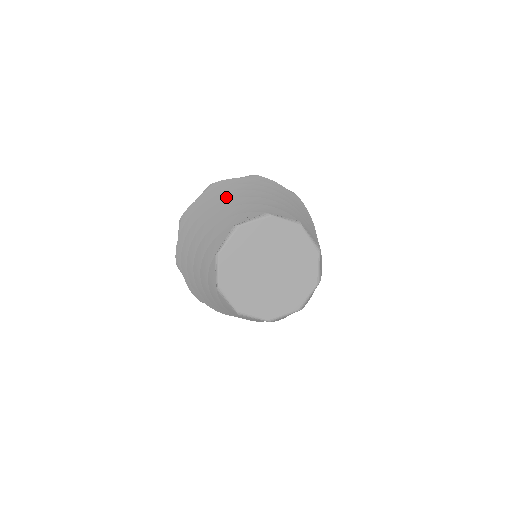
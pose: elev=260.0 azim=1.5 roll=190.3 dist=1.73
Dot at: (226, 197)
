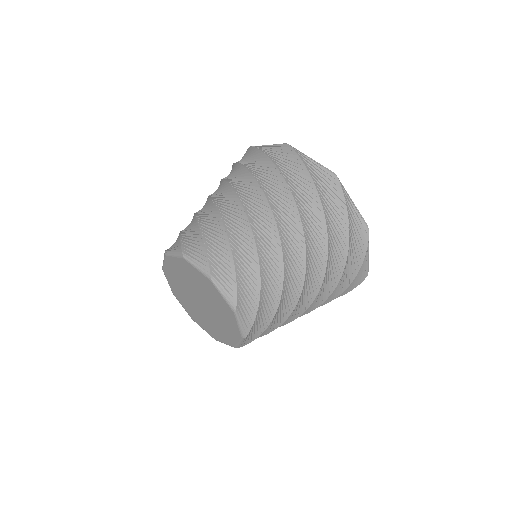
Dot at: (254, 192)
